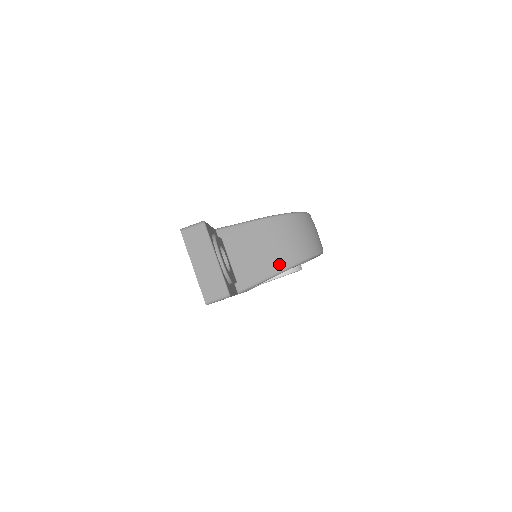
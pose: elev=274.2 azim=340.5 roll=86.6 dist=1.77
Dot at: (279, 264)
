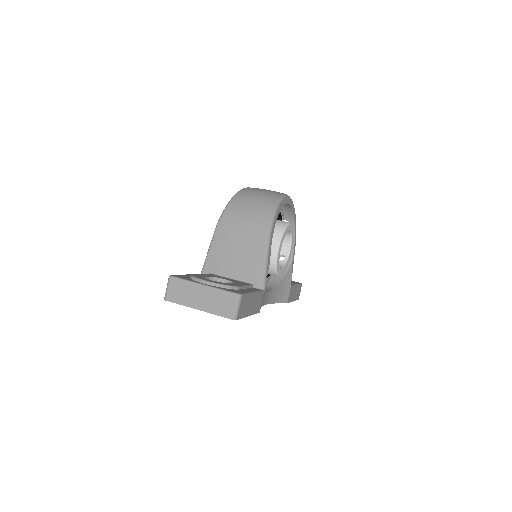
Dot at: (260, 238)
